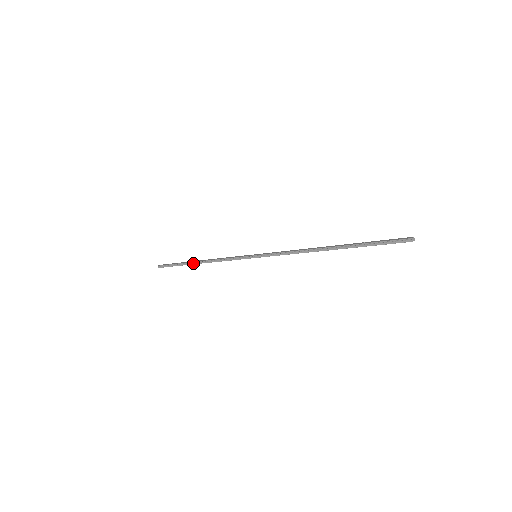
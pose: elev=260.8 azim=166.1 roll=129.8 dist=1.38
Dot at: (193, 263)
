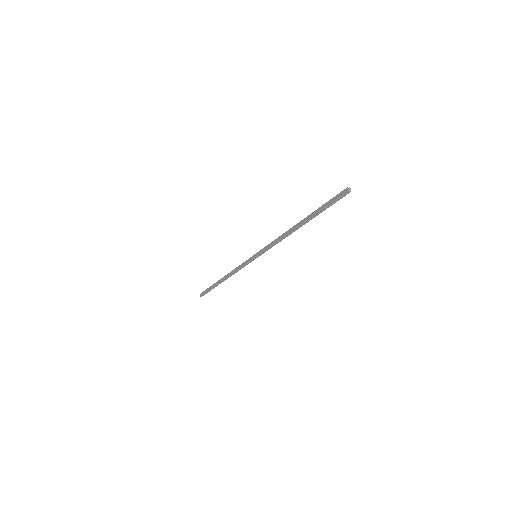
Dot at: occluded
